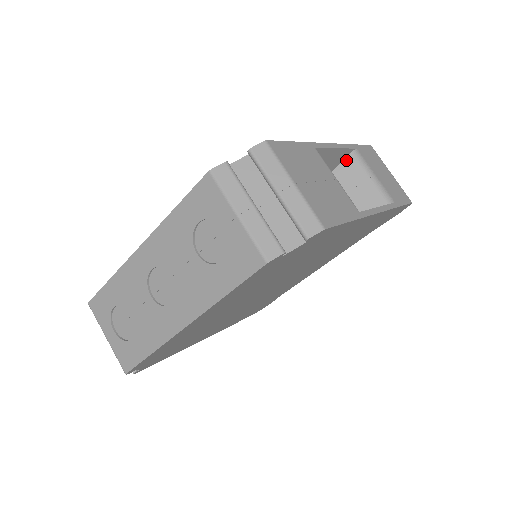
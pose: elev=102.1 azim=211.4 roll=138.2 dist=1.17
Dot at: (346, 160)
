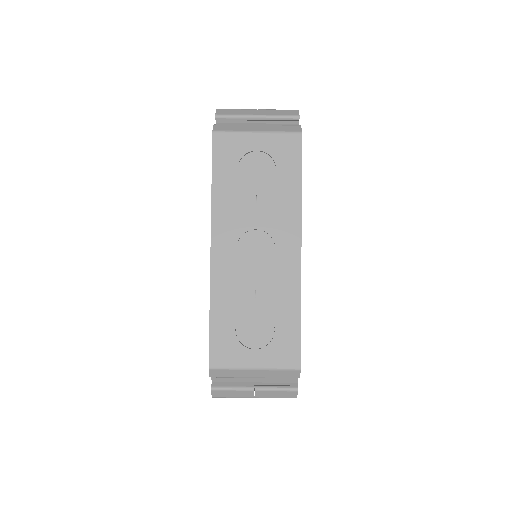
Dot at: occluded
